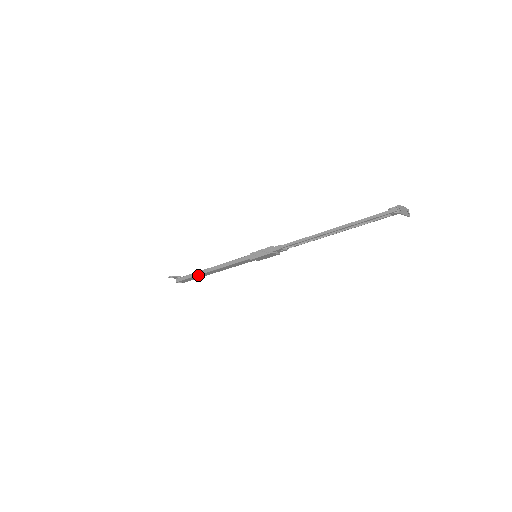
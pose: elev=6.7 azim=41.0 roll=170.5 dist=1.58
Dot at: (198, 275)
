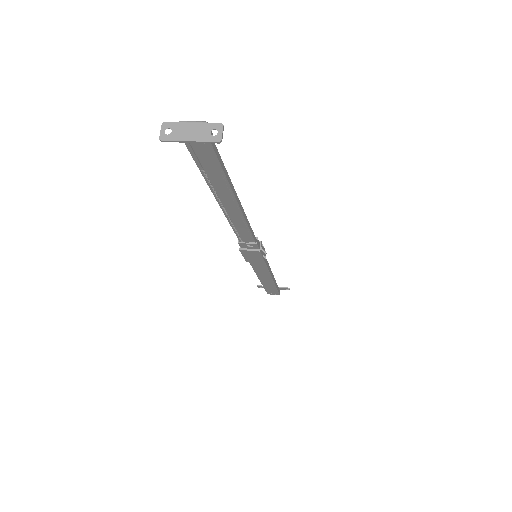
Dot at: (263, 284)
